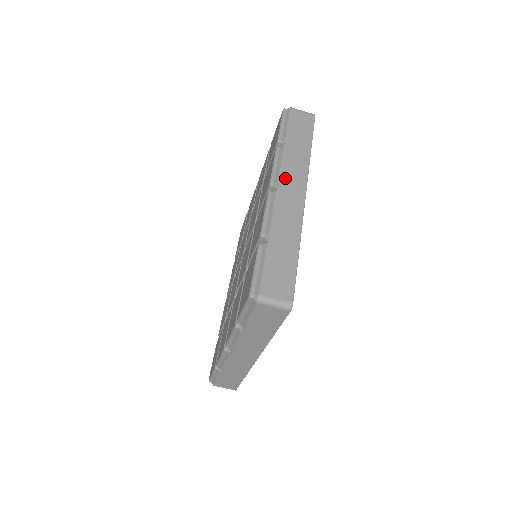
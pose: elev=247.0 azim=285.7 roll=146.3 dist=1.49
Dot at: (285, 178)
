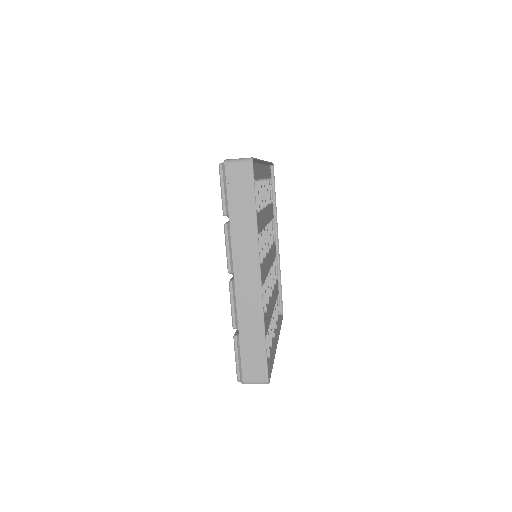
Dot at: (239, 265)
